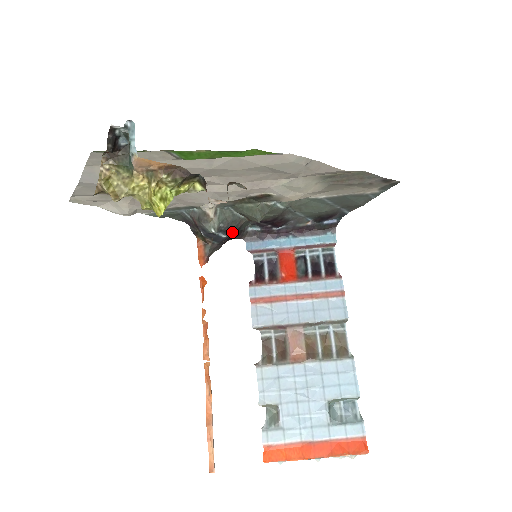
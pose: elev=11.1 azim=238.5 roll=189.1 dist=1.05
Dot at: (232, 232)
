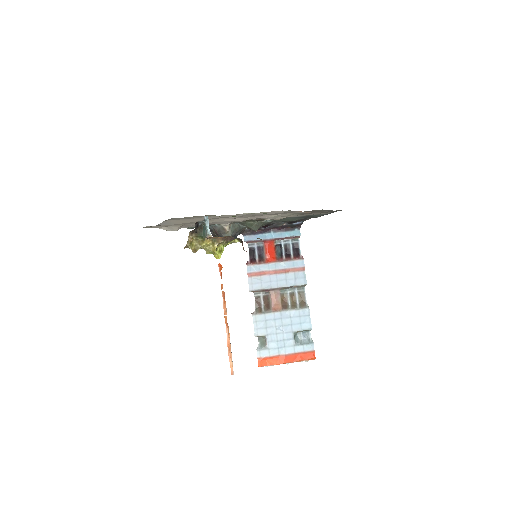
Dot at: occluded
